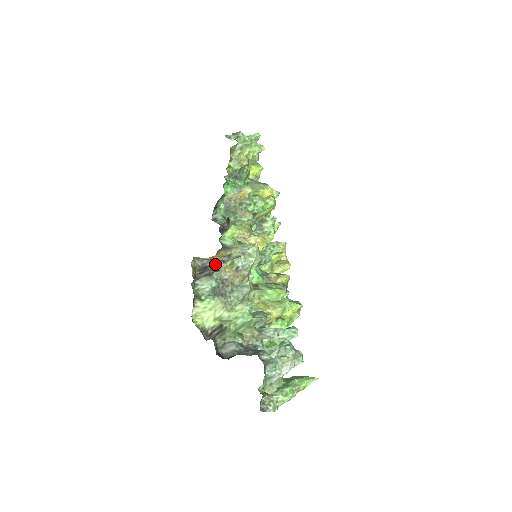
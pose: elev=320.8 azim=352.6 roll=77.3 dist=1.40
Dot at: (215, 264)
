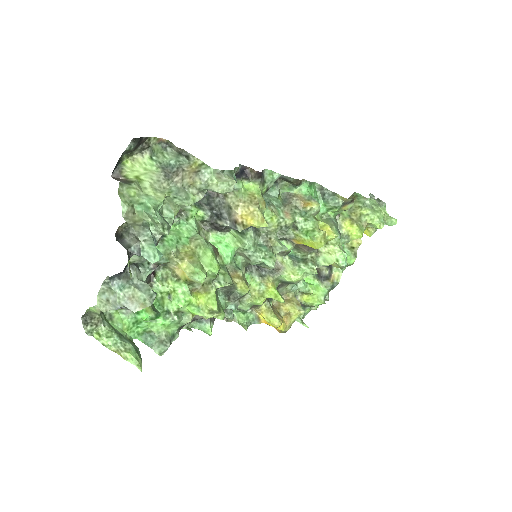
Dot at: occluded
